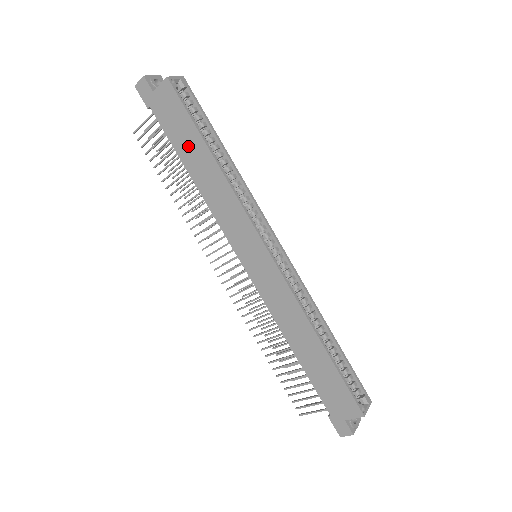
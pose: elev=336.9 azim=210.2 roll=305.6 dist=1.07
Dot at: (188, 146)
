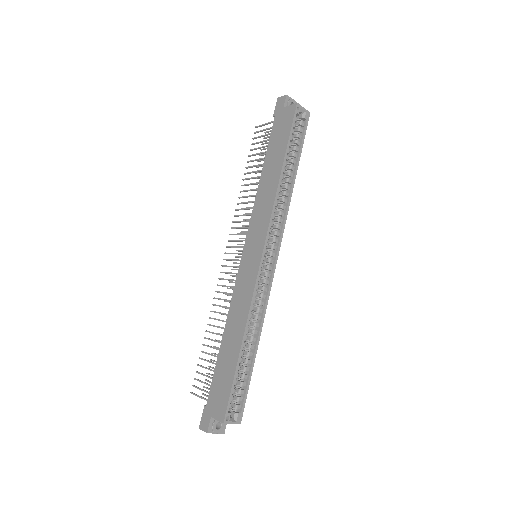
Dot at: (275, 153)
